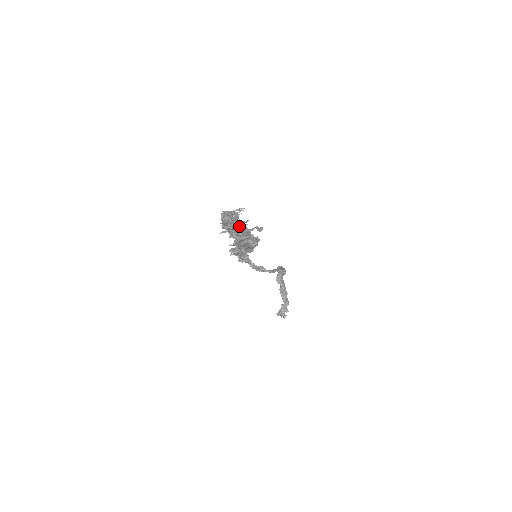
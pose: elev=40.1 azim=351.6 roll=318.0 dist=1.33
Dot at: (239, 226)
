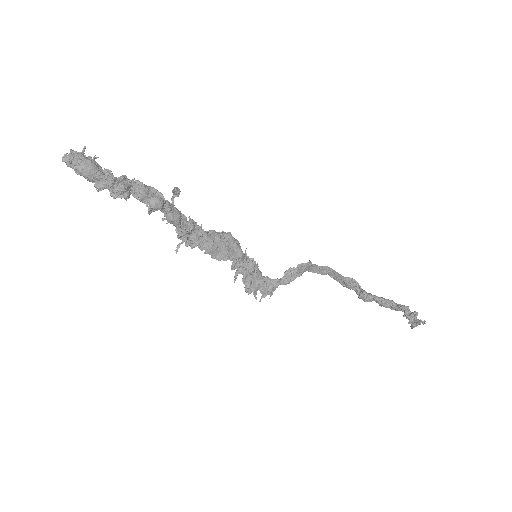
Dot at: (108, 170)
